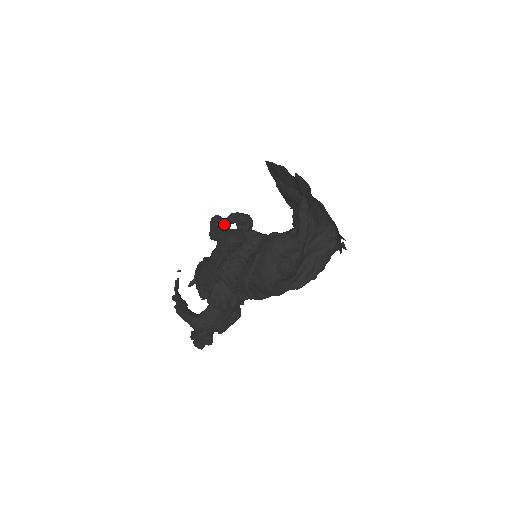
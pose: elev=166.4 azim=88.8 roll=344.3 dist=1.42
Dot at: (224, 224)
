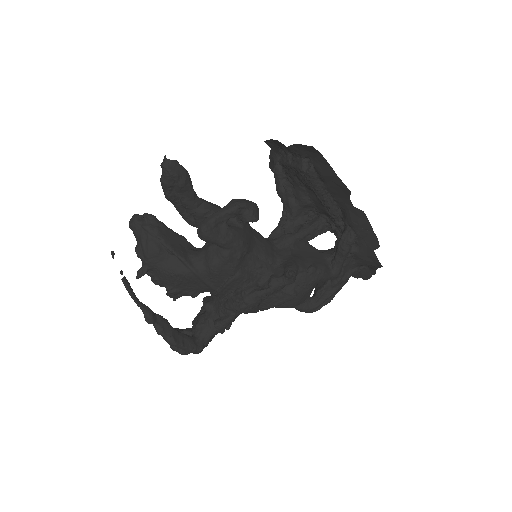
Dot at: (225, 220)
